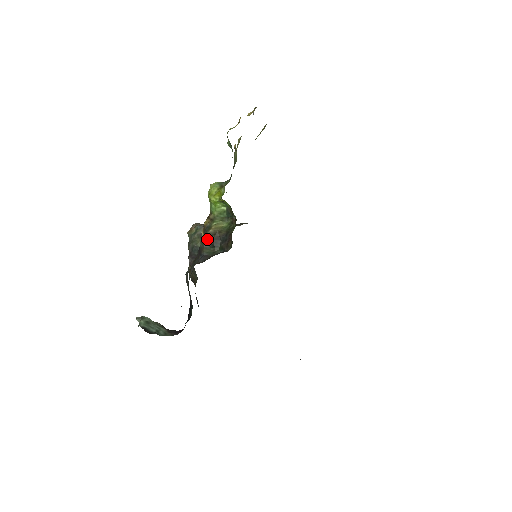
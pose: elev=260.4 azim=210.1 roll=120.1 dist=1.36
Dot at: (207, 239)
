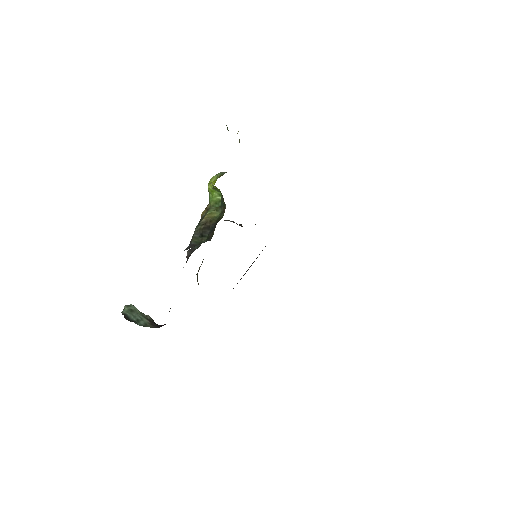
Dot at: (198, 228)
